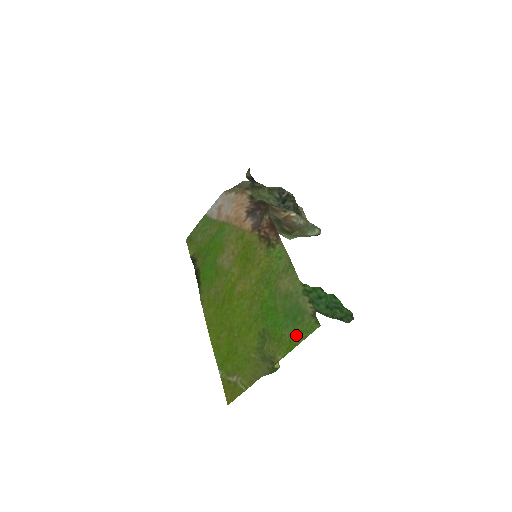
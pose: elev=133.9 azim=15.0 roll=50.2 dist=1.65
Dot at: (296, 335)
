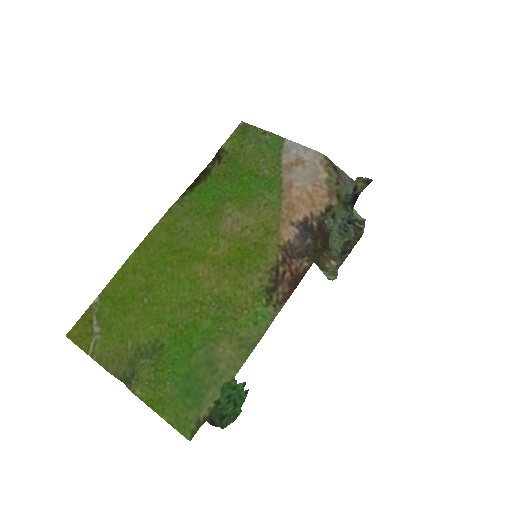
Dot at: (170, 406)
